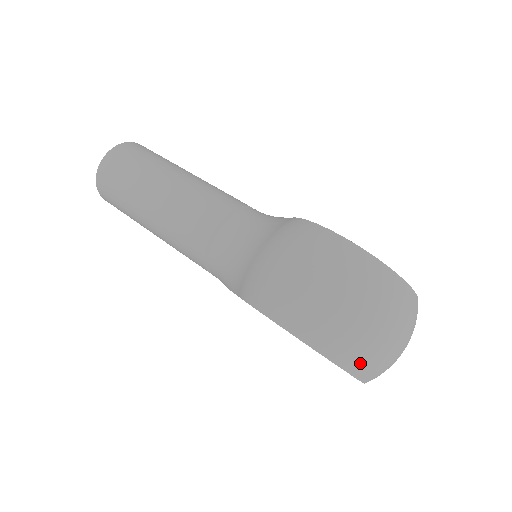
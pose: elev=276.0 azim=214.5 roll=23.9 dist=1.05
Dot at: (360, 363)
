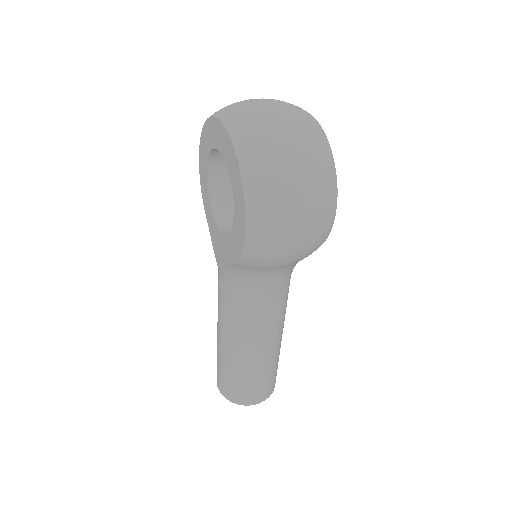
Dot at: occluded
